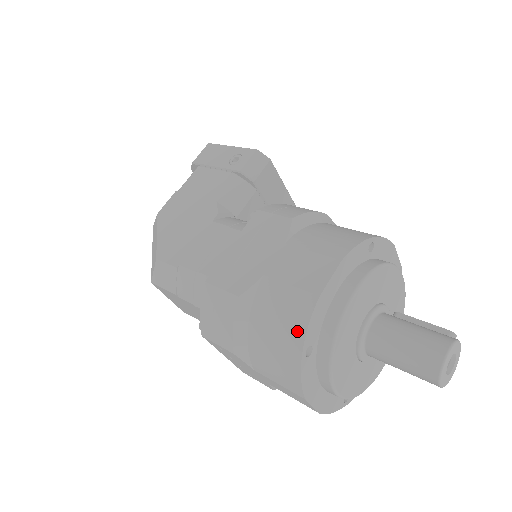
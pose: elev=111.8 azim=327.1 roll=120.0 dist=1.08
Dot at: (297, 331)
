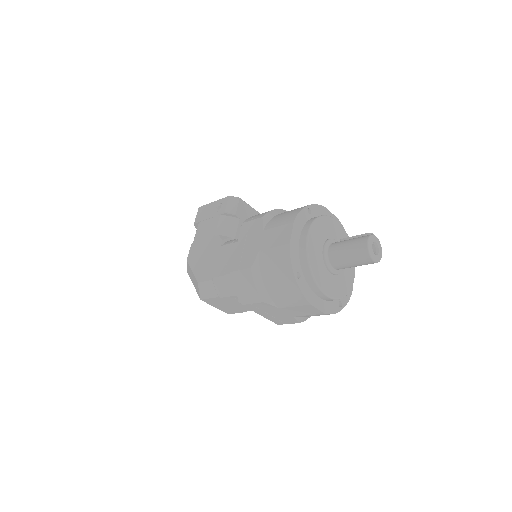
Dot at: (287, 267)
